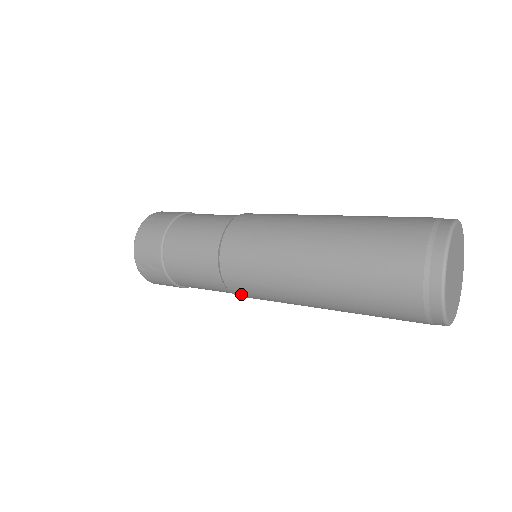
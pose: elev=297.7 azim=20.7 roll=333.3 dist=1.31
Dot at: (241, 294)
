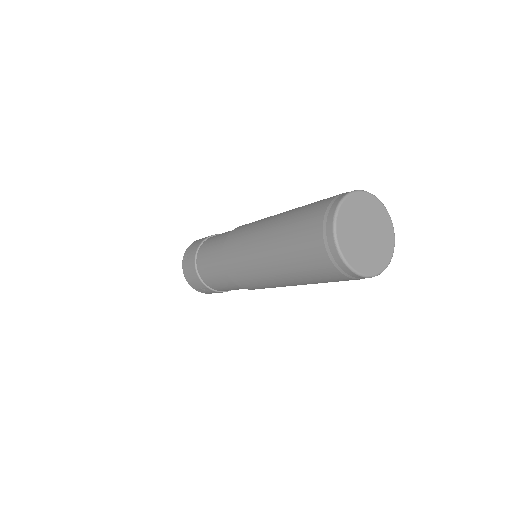
Dot at: occluded
